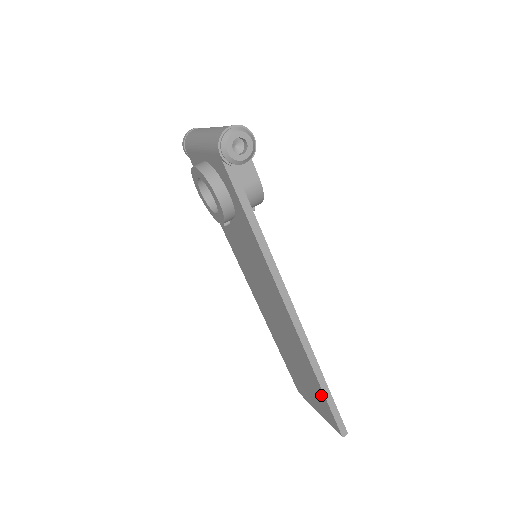
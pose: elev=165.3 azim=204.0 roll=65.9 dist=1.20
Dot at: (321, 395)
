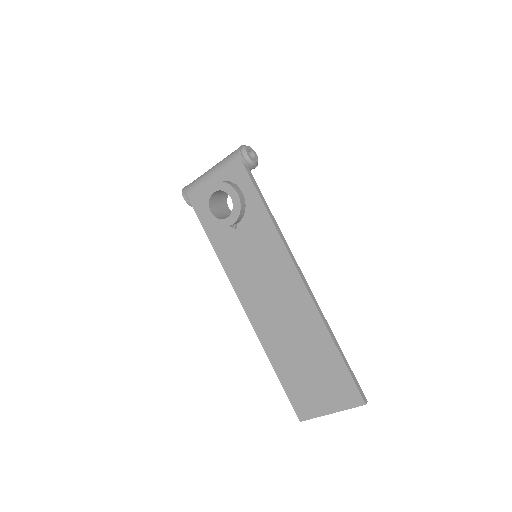
Dot at: (337, 363)
